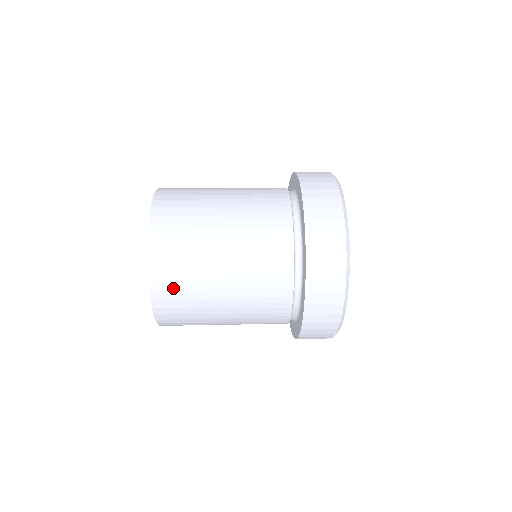
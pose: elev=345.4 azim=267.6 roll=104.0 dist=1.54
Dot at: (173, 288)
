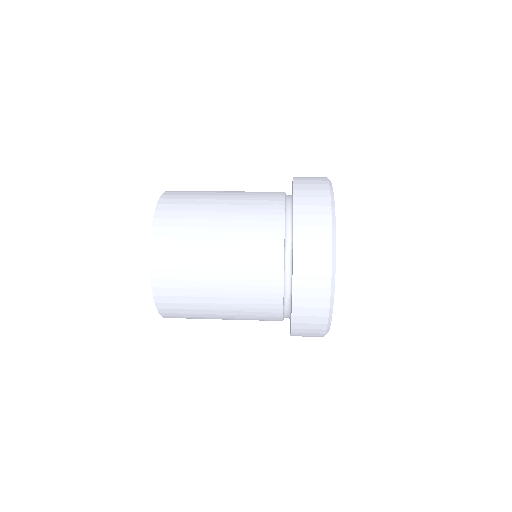
Dot at: (173, 294)
